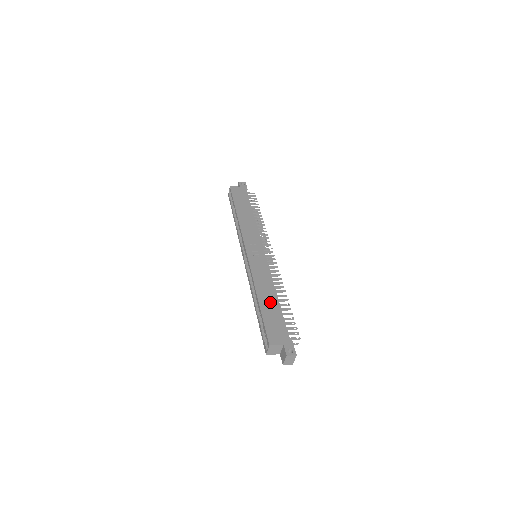
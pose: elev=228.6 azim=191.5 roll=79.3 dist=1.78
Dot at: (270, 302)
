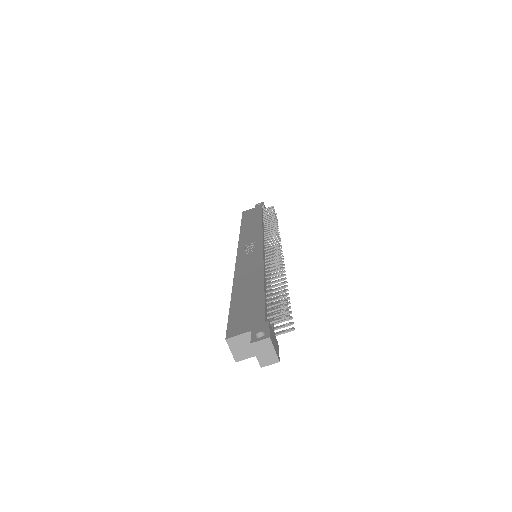
Dot at: (249, 289)
